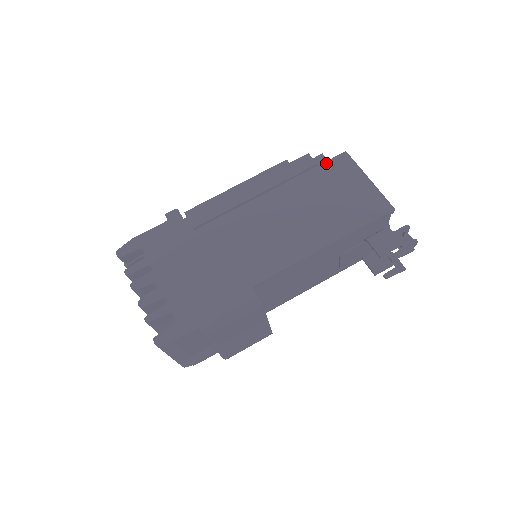
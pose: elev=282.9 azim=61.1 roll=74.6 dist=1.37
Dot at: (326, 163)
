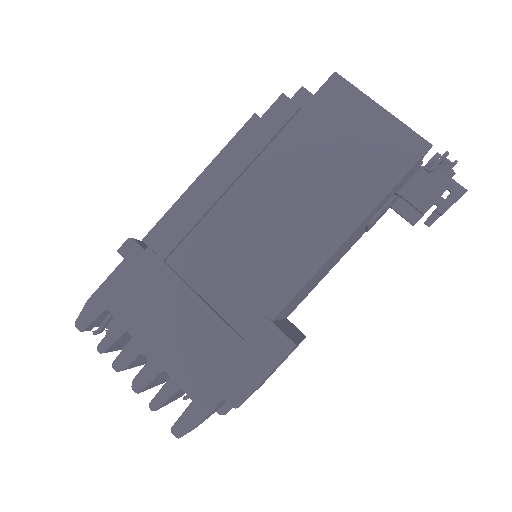
Dot at: (312, 100)
